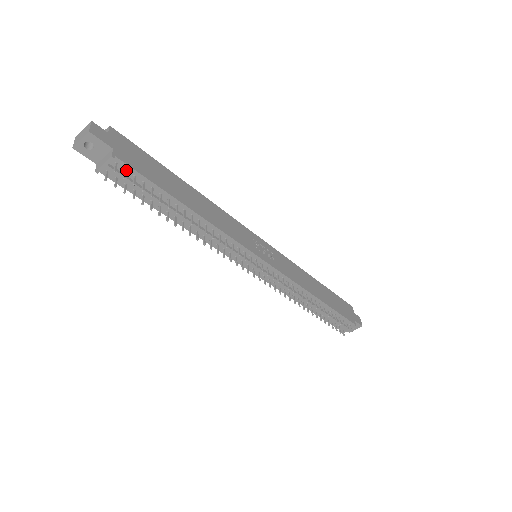
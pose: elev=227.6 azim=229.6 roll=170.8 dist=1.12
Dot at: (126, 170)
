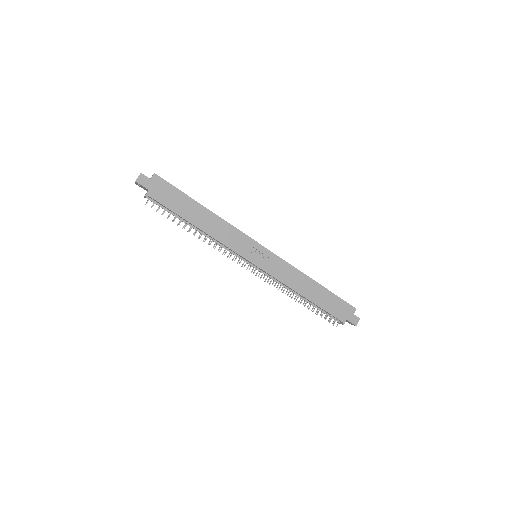
Dot at: (155, 202)
